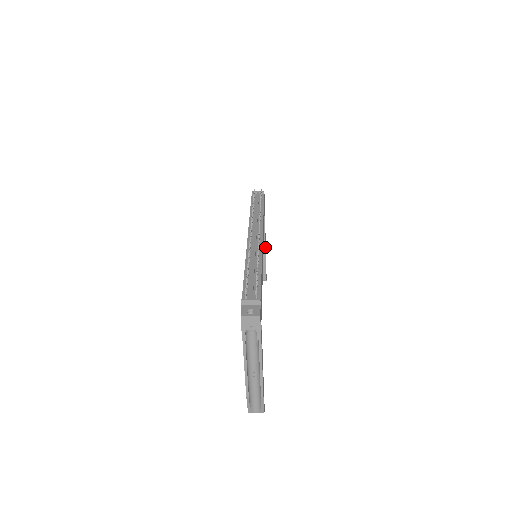
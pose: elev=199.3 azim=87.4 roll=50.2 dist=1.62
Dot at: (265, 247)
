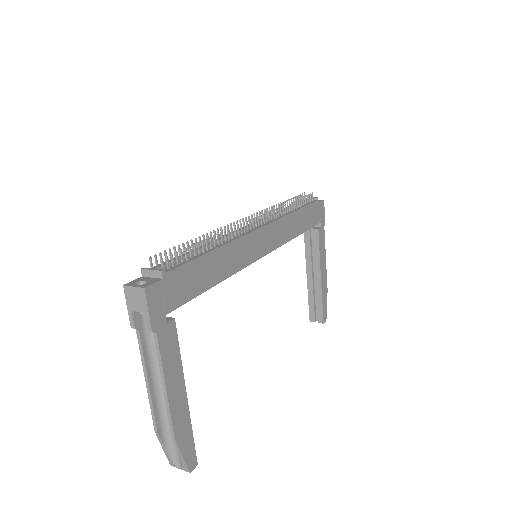
Dot at: (320, 274)
